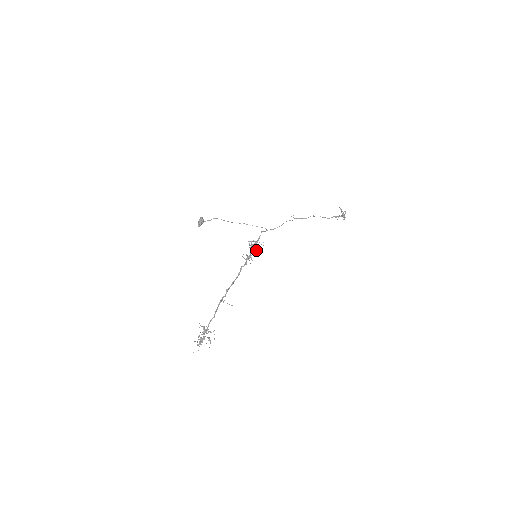
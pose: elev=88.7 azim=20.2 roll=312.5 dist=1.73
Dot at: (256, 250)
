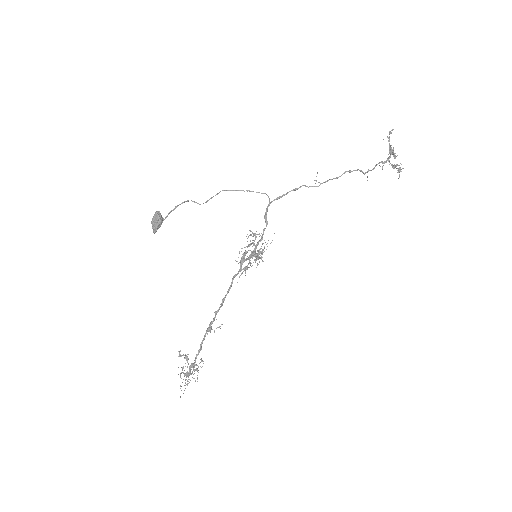
Dot at: (259, 256)
